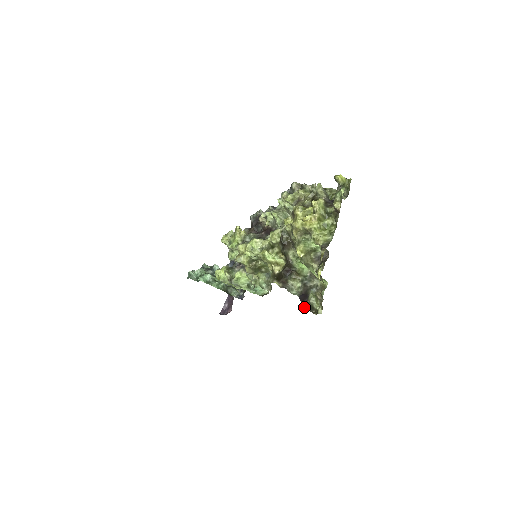
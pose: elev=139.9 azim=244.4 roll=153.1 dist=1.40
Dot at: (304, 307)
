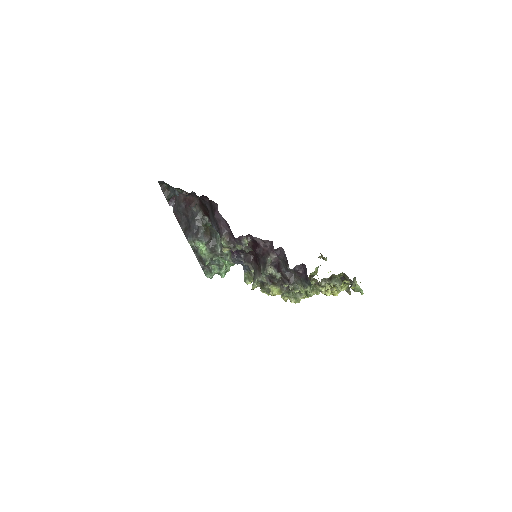
Dot at: occluded
